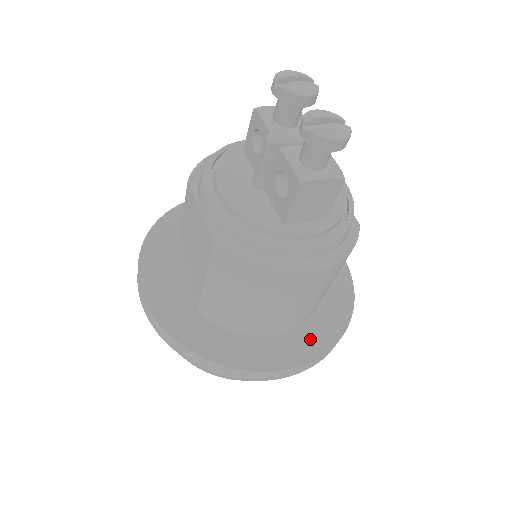
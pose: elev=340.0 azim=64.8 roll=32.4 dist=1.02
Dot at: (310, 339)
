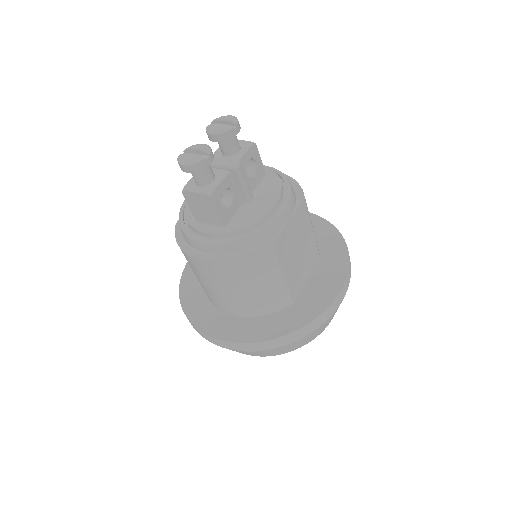
Dot at: (242, 328)
